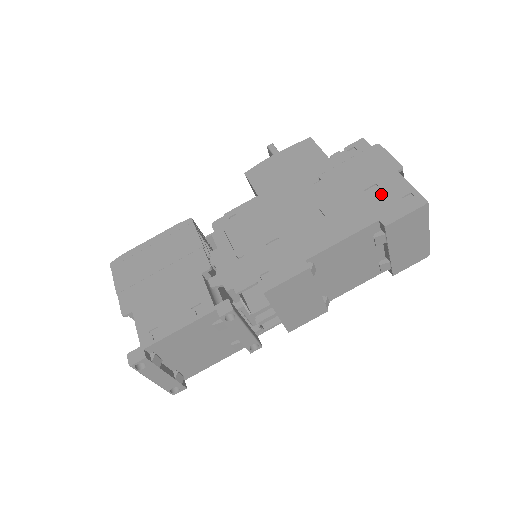
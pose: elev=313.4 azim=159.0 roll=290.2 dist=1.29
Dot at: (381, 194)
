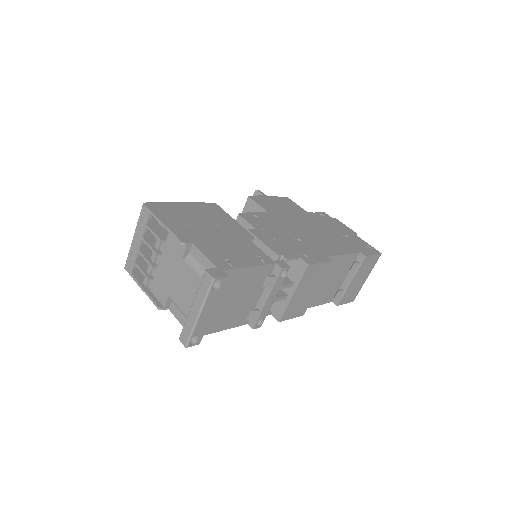
Dot at: (353, 241)
